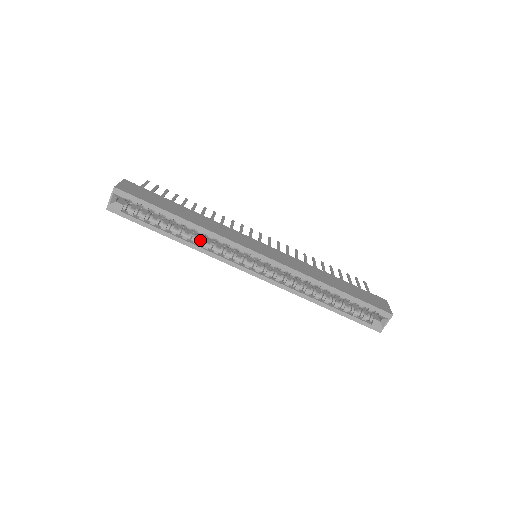
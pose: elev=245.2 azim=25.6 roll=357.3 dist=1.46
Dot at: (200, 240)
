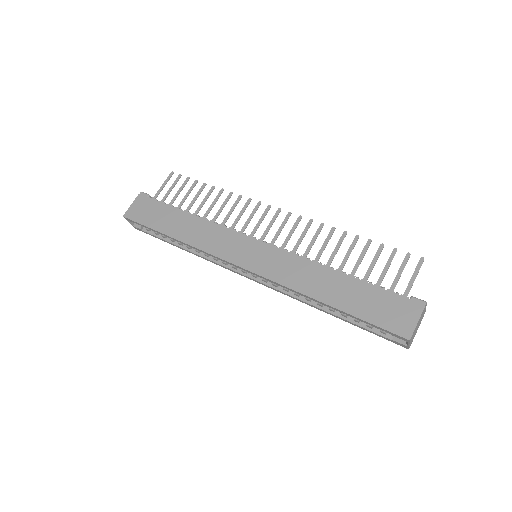
Dot at: occluded
